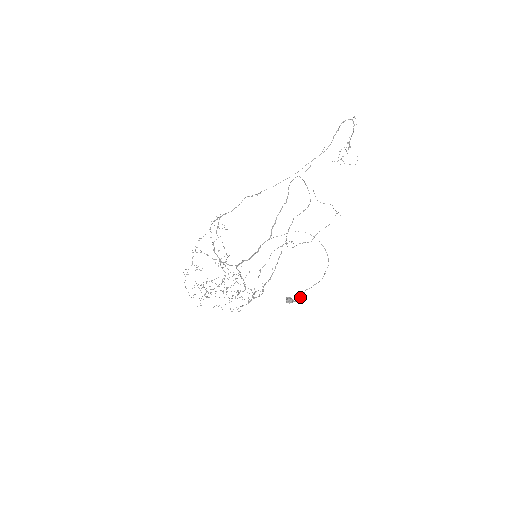
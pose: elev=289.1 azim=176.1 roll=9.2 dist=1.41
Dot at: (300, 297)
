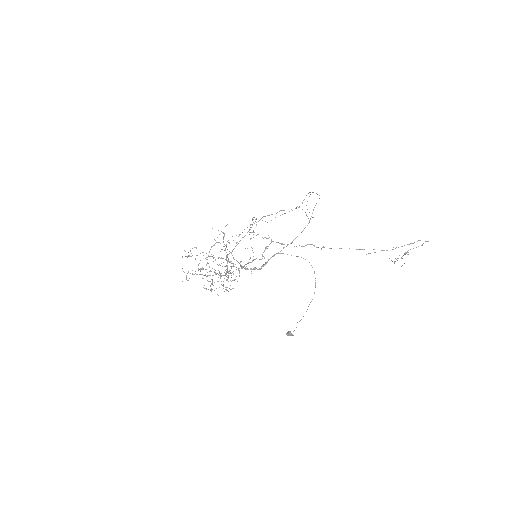
Dot at: (294, 330)
